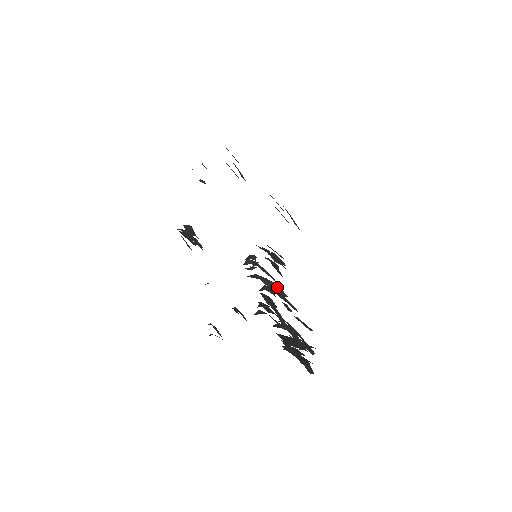
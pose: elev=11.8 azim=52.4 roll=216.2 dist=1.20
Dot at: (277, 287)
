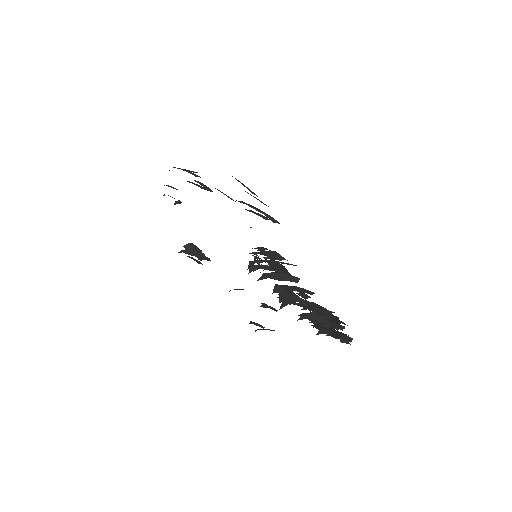
Dot at: (287, 276)
